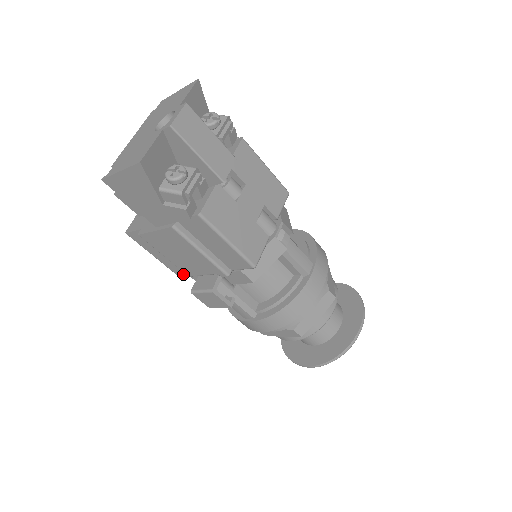
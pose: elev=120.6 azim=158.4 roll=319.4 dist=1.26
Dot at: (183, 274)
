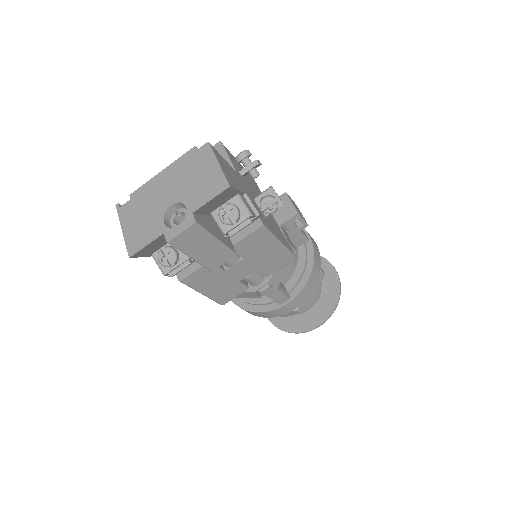
Dot at: occluded
